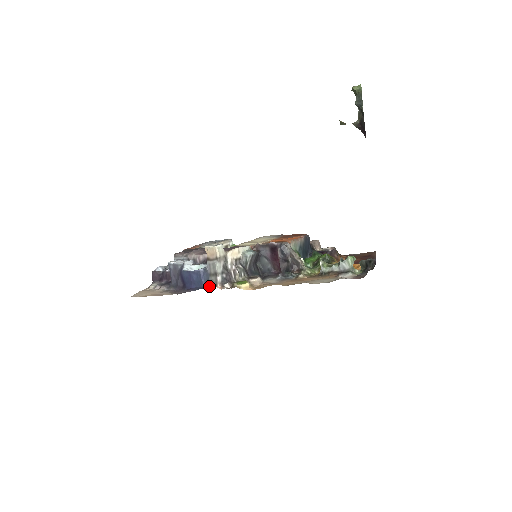
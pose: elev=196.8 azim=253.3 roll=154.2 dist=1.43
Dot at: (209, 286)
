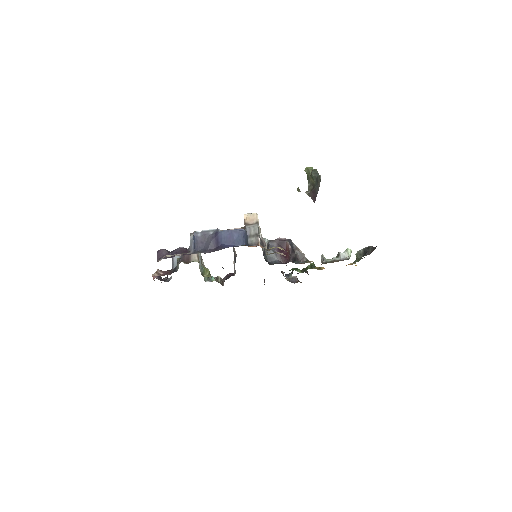
Dot at: (250, 245)
